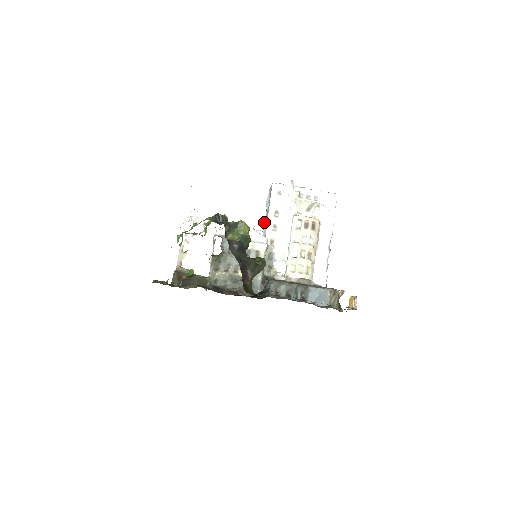
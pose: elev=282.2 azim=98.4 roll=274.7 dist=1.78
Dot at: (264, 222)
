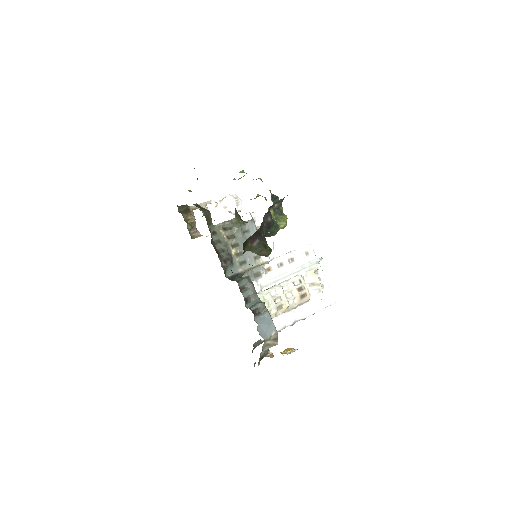
Dot at: occluded
